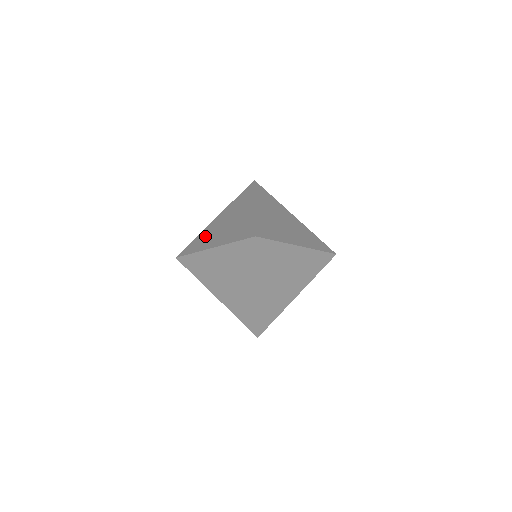
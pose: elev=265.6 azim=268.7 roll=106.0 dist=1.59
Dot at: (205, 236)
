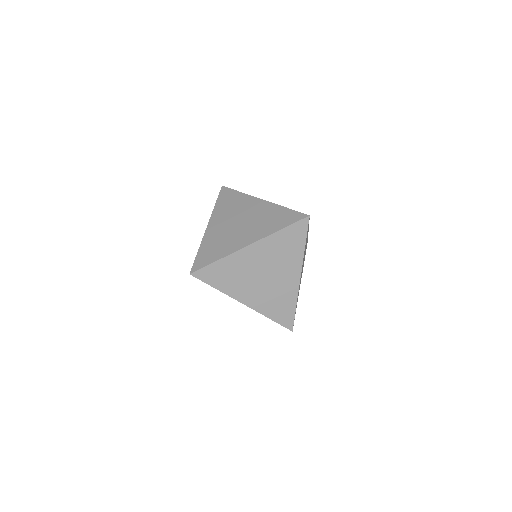
Dot at: occluded
